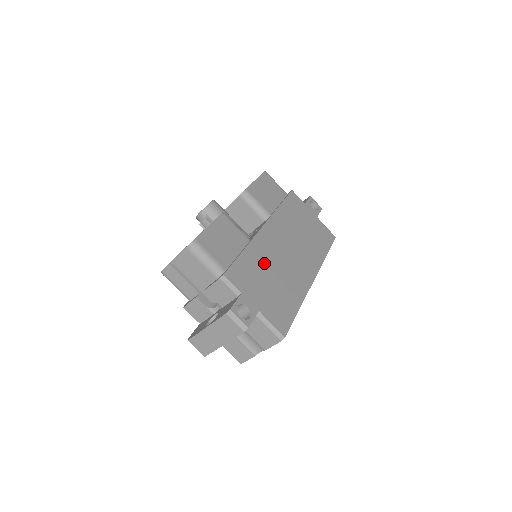
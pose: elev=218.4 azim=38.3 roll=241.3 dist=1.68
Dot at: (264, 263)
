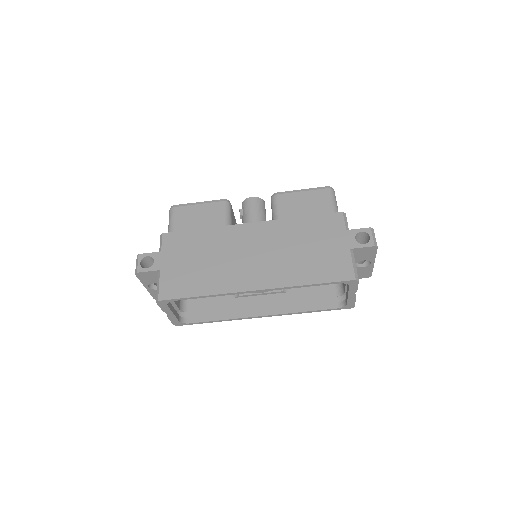
Dot at: (211, 246)
